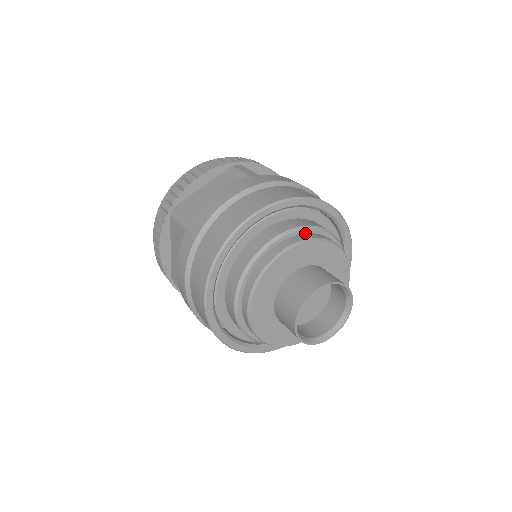
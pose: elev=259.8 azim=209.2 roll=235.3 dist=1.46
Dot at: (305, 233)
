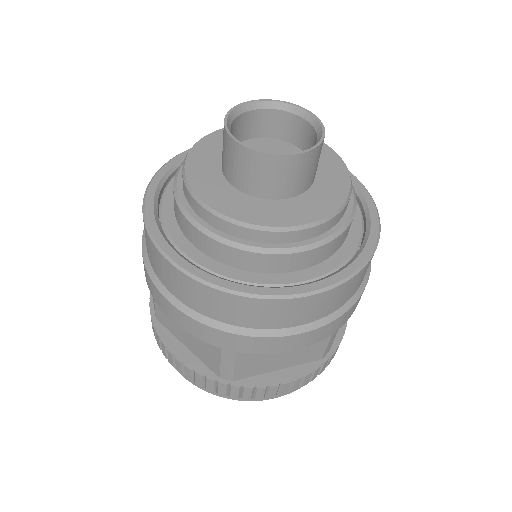
Dot at: occluded
